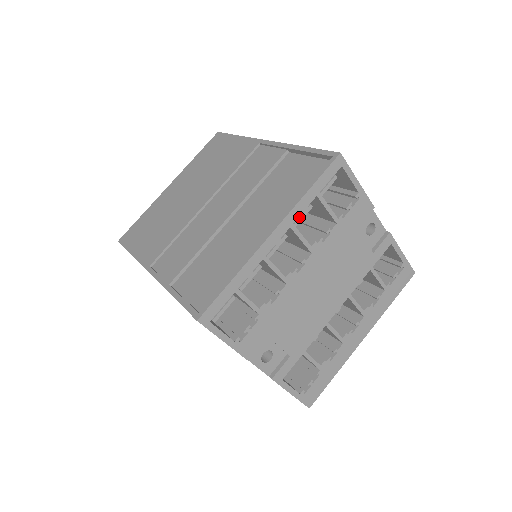
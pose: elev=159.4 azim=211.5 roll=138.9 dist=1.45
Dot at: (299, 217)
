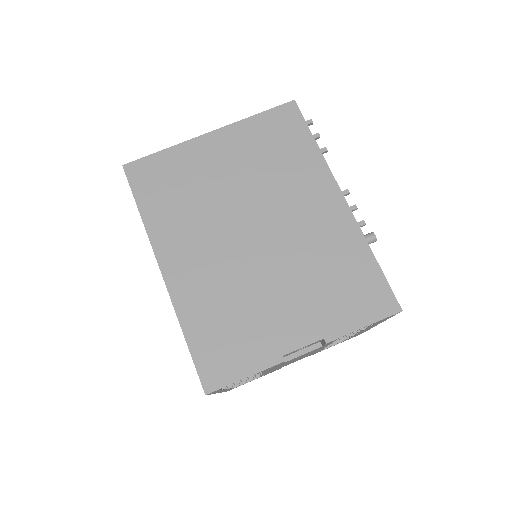
Dot at: occluded
